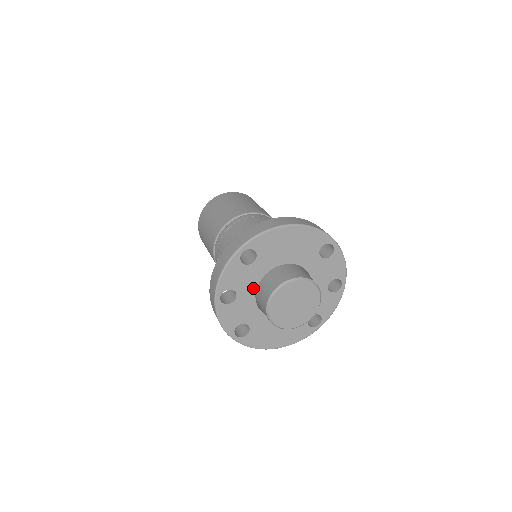
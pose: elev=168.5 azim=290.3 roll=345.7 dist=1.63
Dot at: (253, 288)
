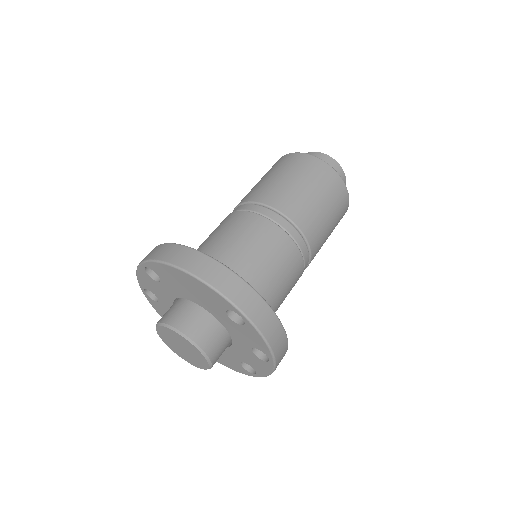
Dot at: (170, 302)
